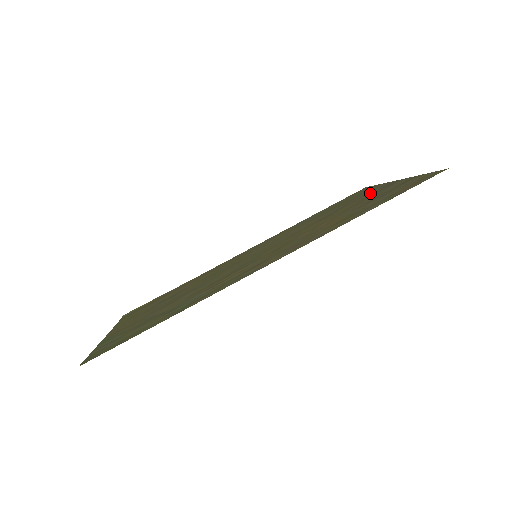
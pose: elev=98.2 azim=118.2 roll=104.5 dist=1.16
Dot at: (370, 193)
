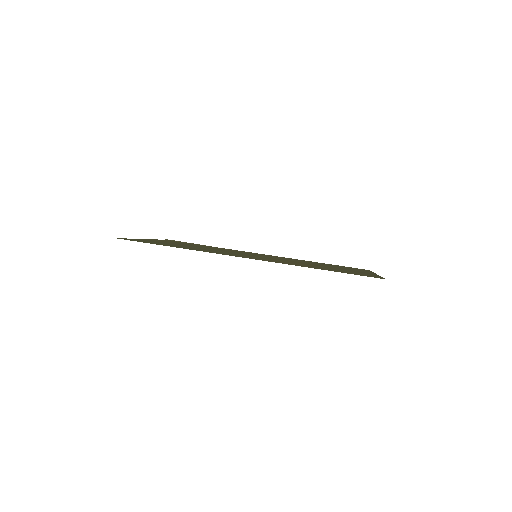
Dot at: (355, 270)
